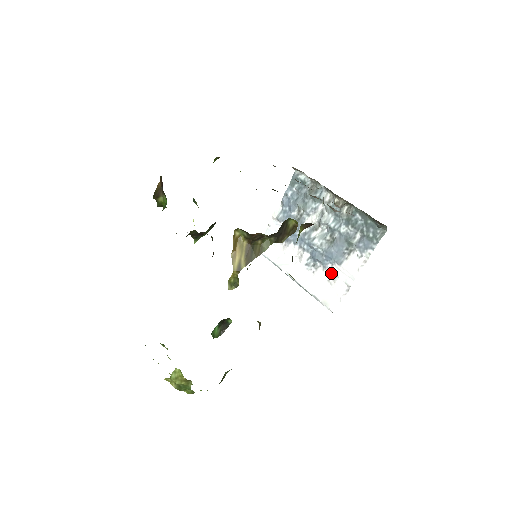
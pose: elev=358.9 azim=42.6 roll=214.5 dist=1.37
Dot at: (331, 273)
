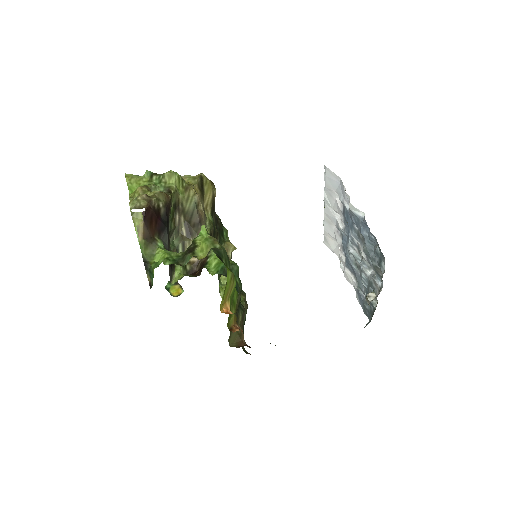
Dot at: (341, 252)
